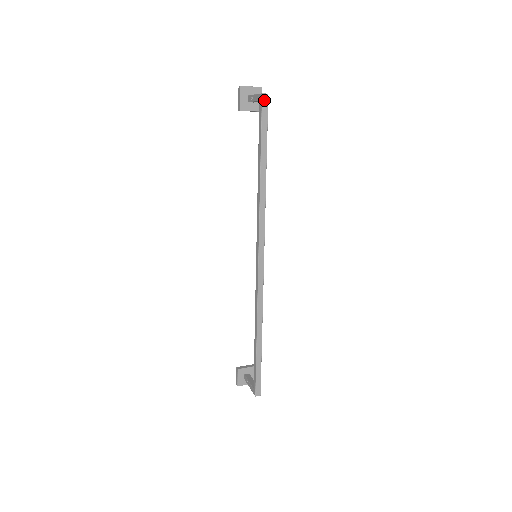
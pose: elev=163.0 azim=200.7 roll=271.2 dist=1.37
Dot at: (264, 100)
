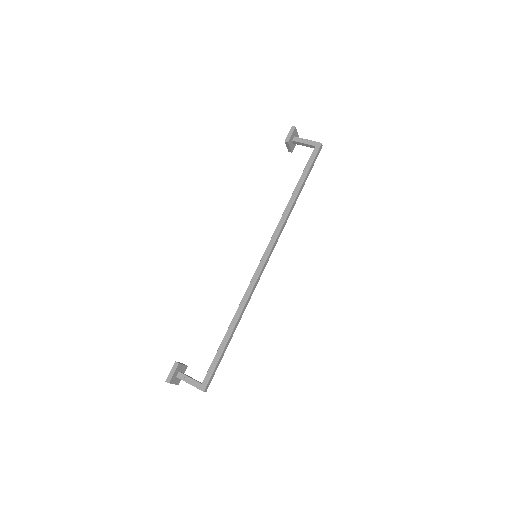
Dot at: (320, 148)
